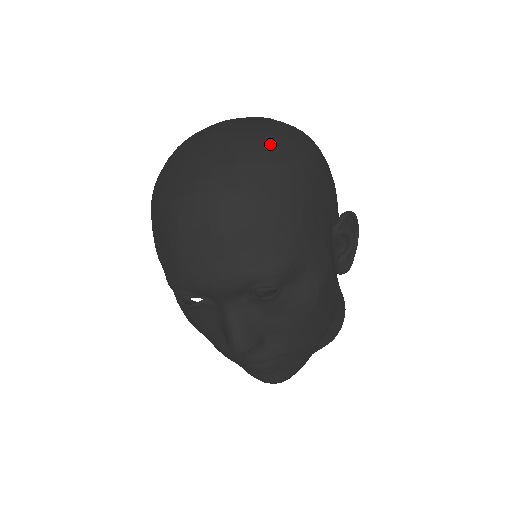
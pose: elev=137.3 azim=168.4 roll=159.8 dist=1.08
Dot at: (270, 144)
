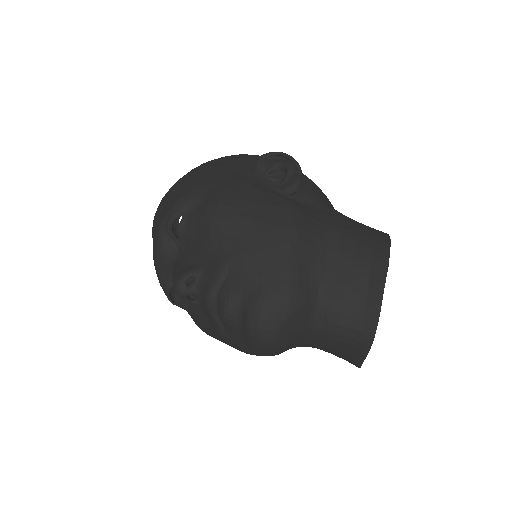
Dot at: occluded
